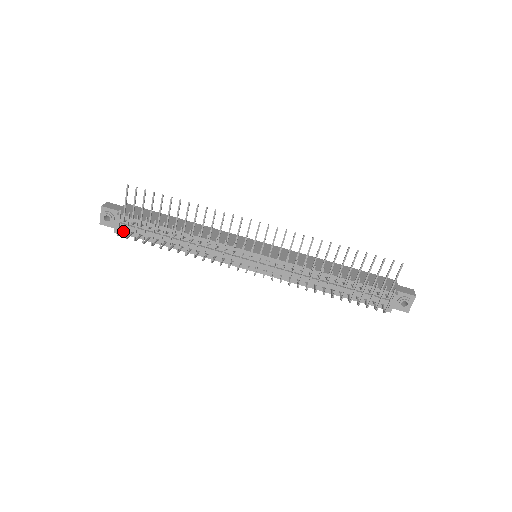
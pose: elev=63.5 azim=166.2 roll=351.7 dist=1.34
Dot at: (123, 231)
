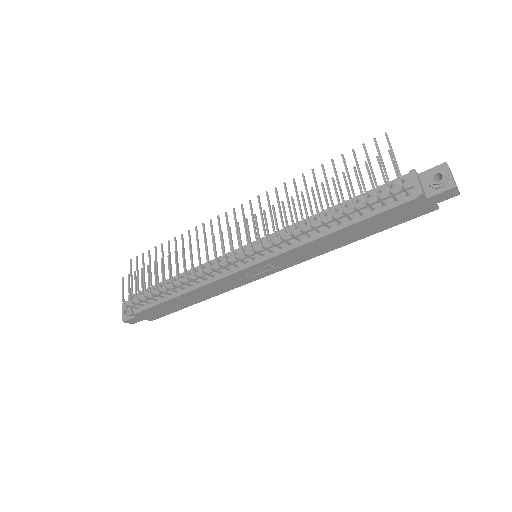
Dot at: (134, 306)
